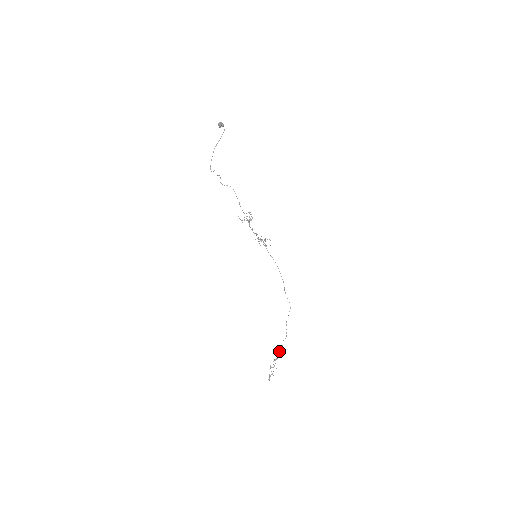
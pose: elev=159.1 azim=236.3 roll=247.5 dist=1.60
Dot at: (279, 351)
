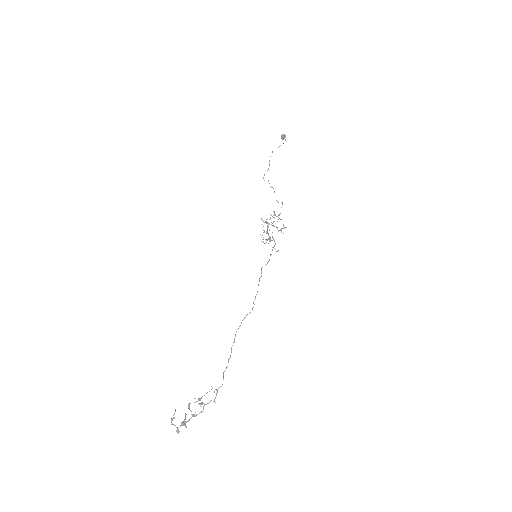
Dot at: (216, 395)
